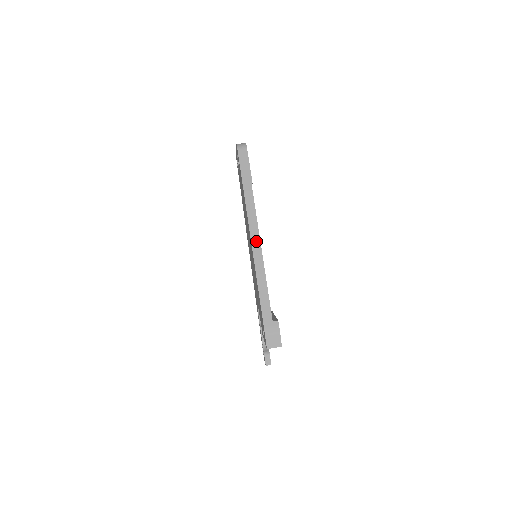
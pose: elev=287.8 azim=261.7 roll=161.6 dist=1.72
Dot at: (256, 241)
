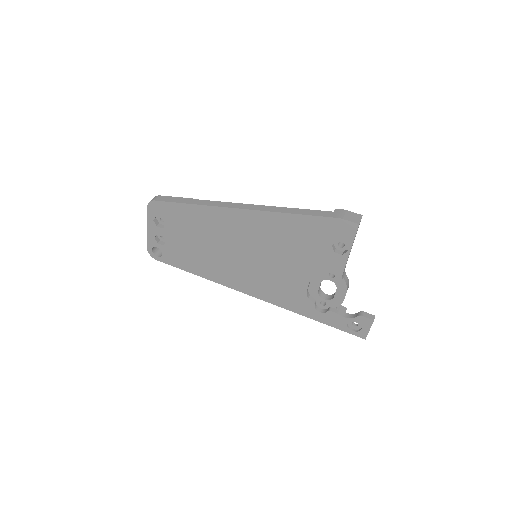
Dot at: (247, 206)
